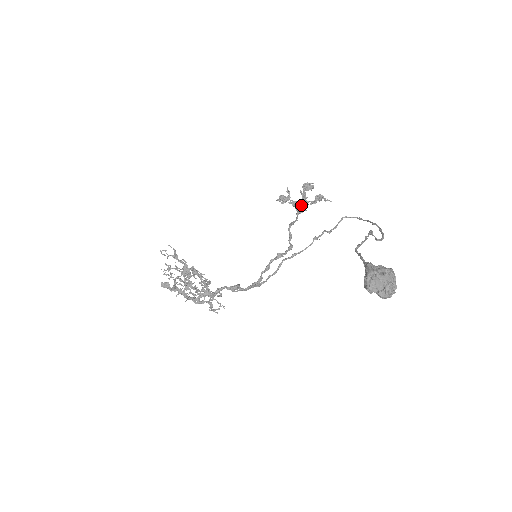
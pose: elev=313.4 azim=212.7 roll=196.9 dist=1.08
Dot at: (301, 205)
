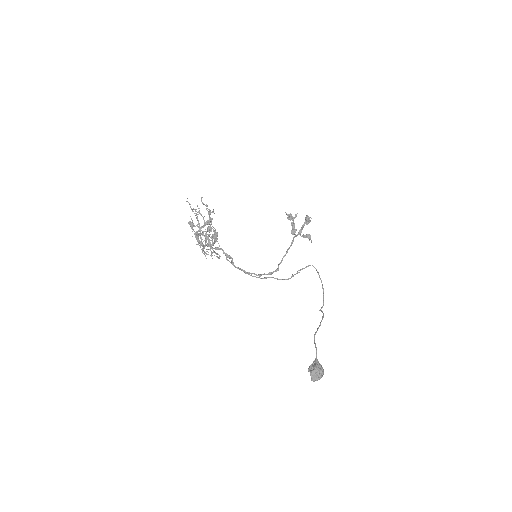
Dot at: (296, 230)
